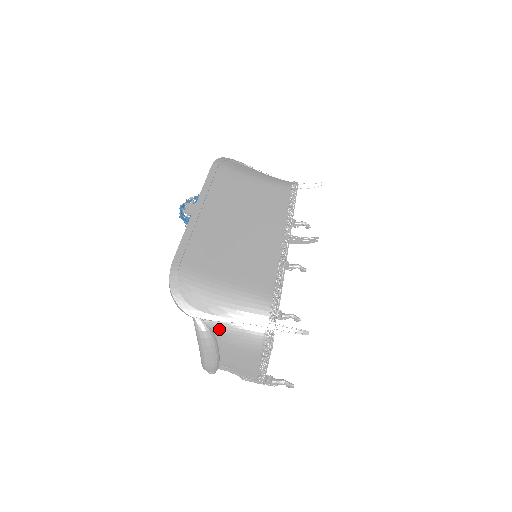
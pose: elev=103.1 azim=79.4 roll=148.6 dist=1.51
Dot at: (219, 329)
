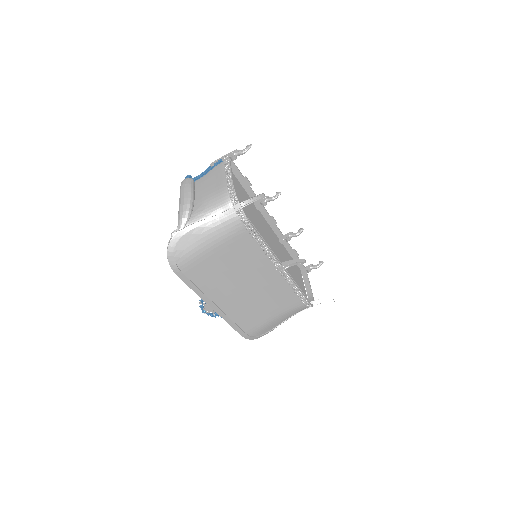
Dot at: occluded
